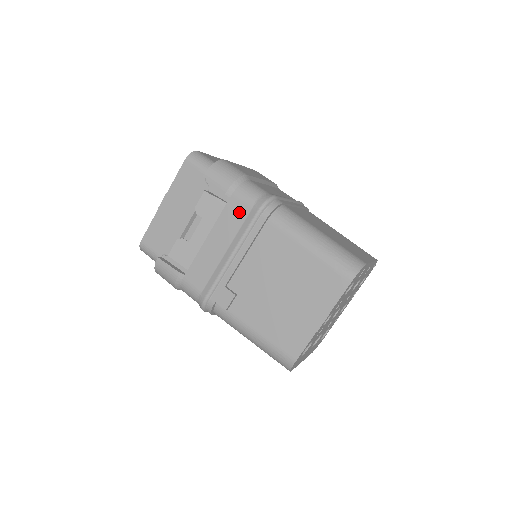
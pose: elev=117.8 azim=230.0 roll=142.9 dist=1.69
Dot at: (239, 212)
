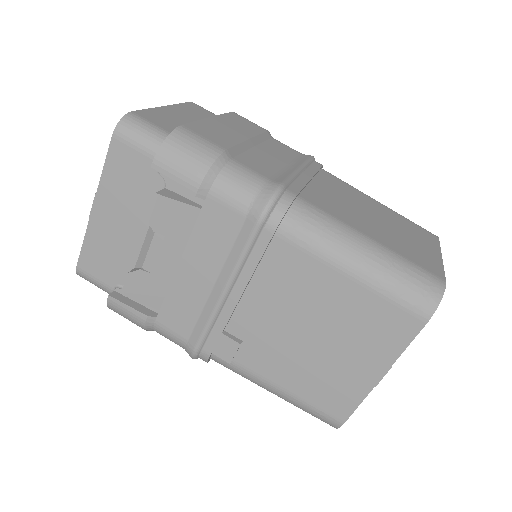
Dot at: (225, 223)
